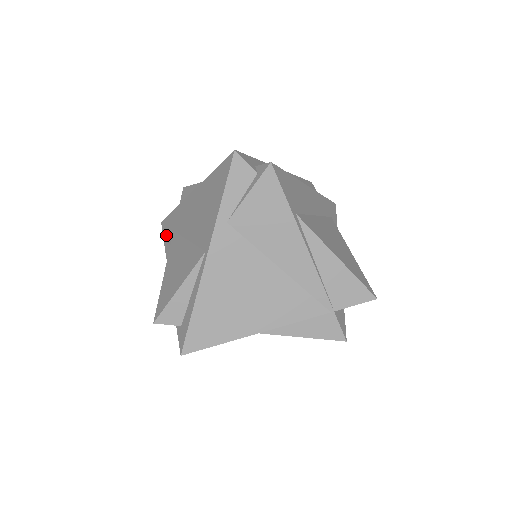
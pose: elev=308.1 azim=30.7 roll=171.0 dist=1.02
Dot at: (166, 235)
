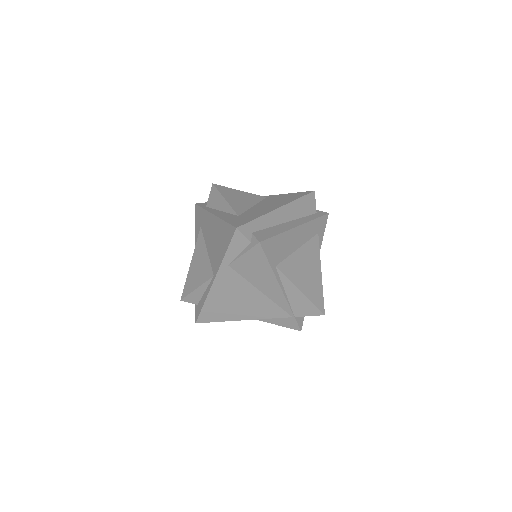
Dot at: (196, 221)
